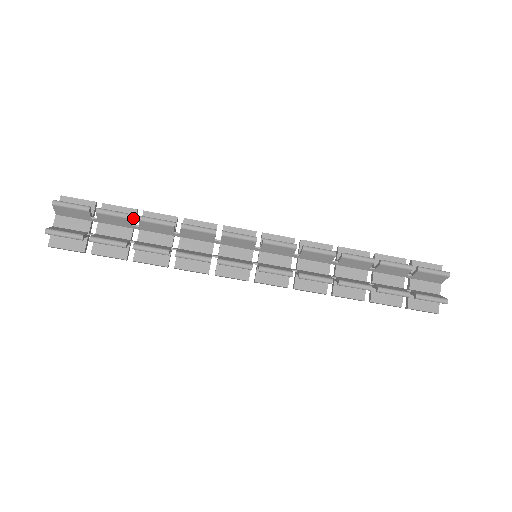
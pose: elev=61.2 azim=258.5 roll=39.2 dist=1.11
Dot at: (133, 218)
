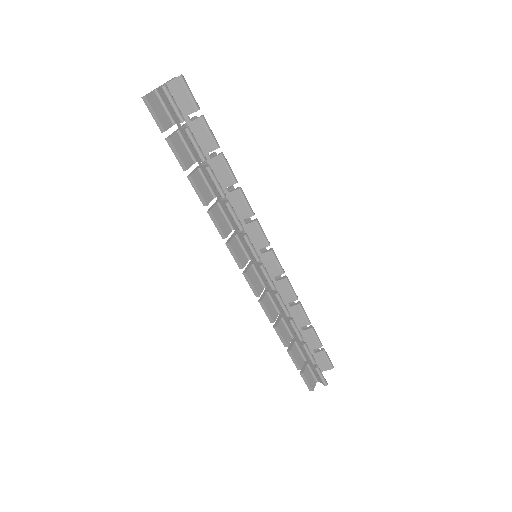
Dot at: occluded
